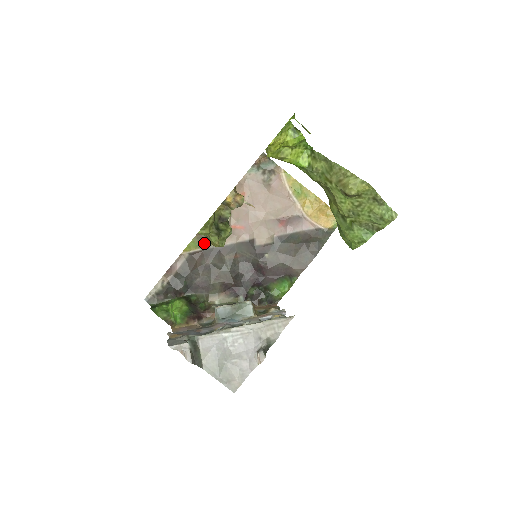
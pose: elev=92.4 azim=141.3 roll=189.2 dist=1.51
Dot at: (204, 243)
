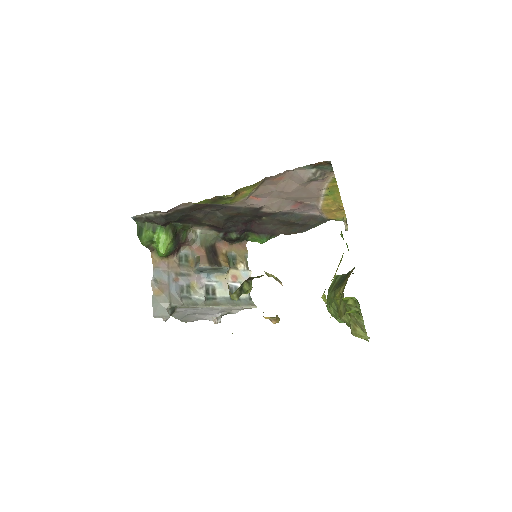
Dot at: (215, 202)
